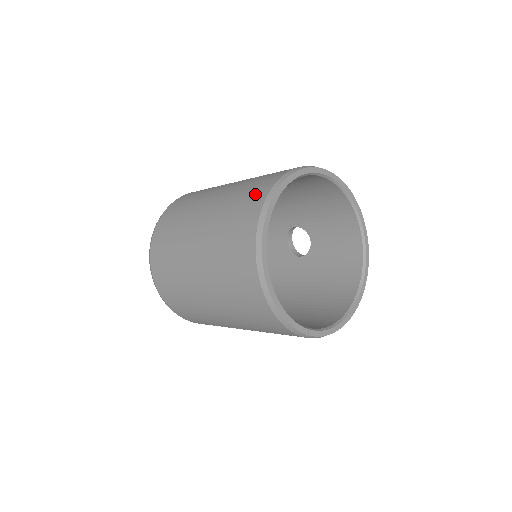
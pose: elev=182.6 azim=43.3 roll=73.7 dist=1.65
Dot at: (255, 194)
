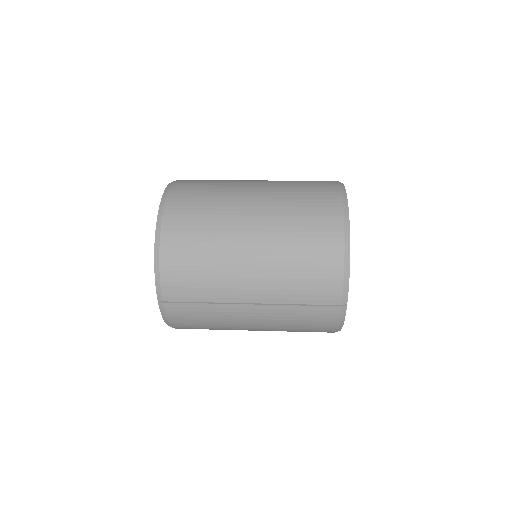
Dot at: occluded
